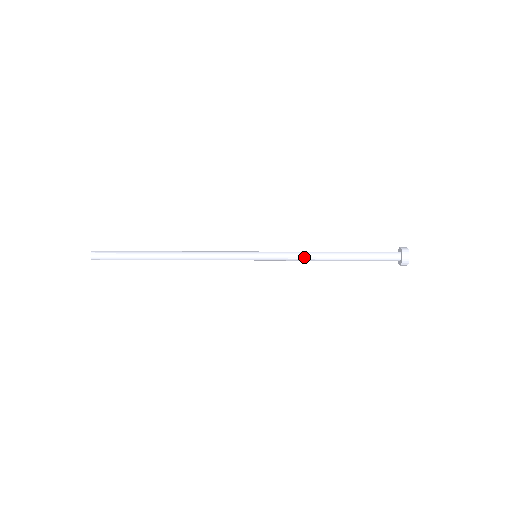
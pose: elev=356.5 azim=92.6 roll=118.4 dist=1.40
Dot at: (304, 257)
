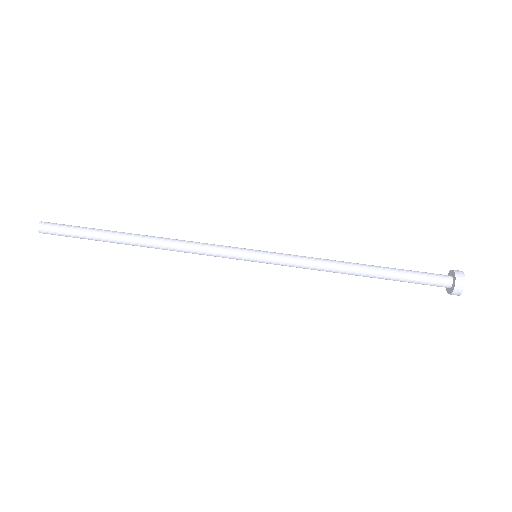
Dot at: (319, 270)
